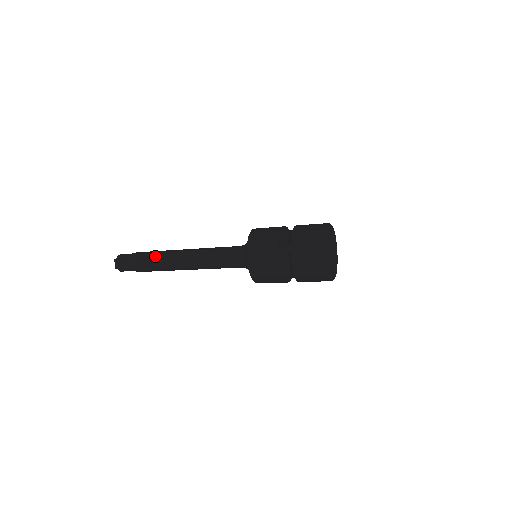
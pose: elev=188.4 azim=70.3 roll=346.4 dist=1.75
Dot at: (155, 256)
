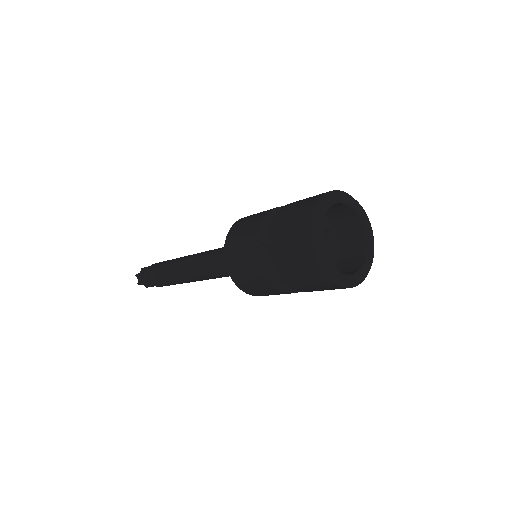
Dot at: (162, 267)
